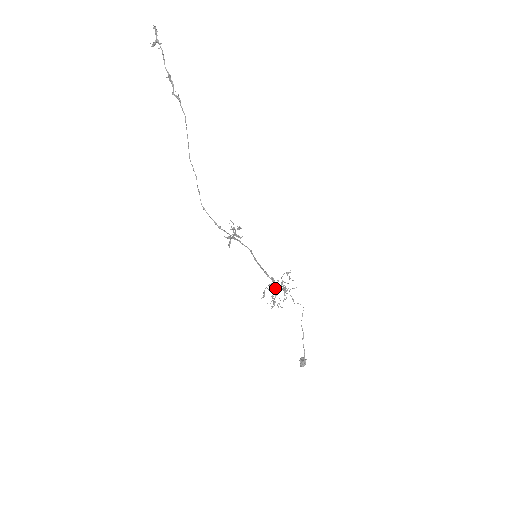
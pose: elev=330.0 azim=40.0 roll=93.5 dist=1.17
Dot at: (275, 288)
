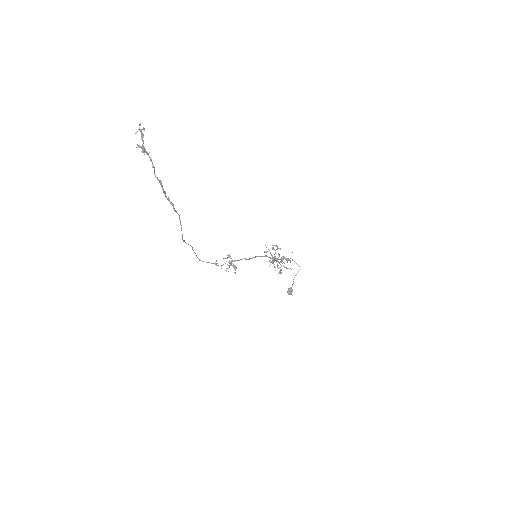
Dot at: (275, 258)
